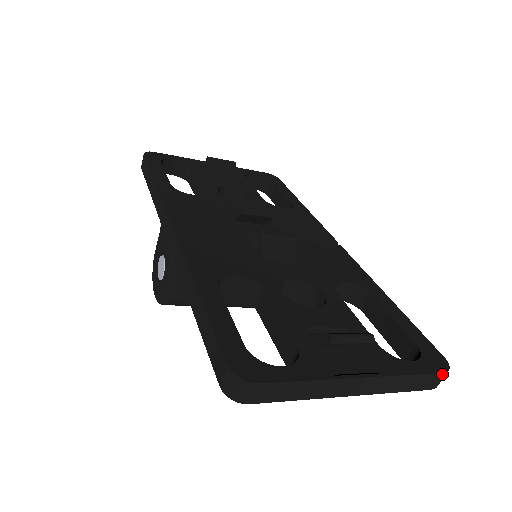
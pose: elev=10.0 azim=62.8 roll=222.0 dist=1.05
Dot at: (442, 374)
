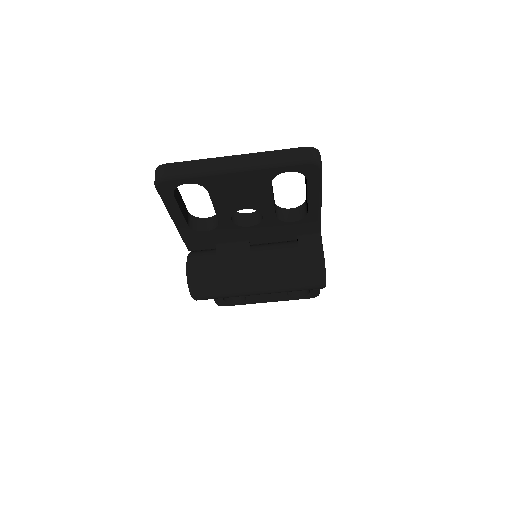
Dot at: (305, 148)
